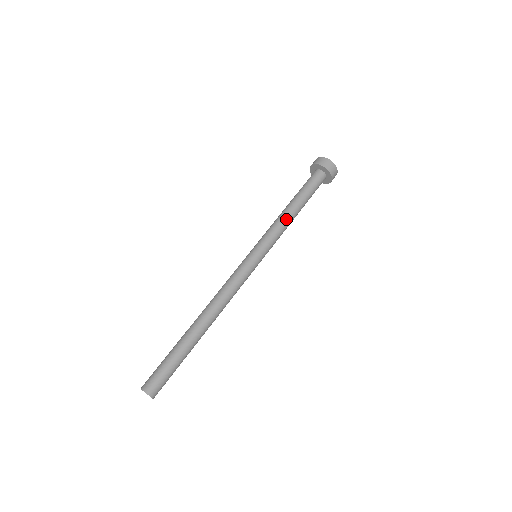
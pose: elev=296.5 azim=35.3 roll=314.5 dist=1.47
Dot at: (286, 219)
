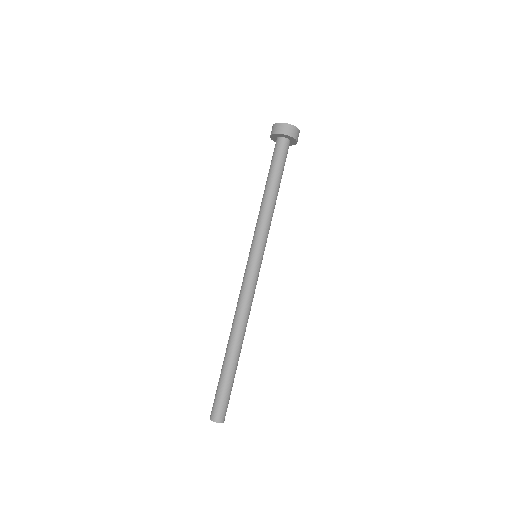
Dot at: (265, 206)
